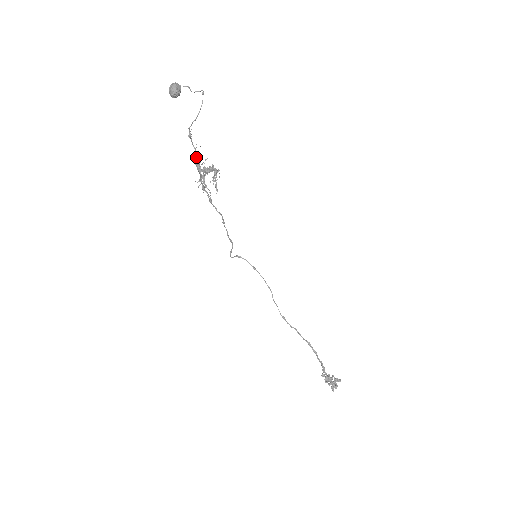
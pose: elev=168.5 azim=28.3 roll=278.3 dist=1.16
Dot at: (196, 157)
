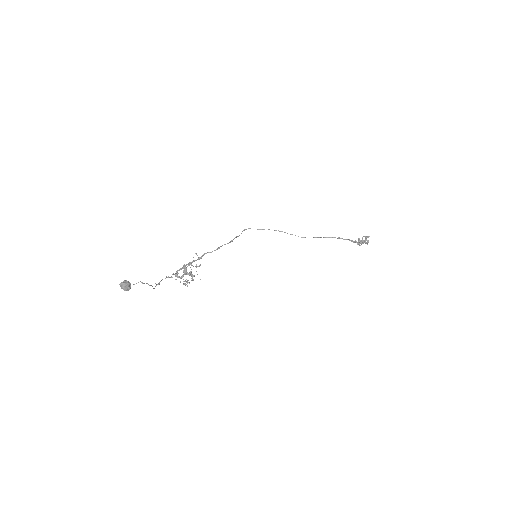
Dot at: (172, 277)
